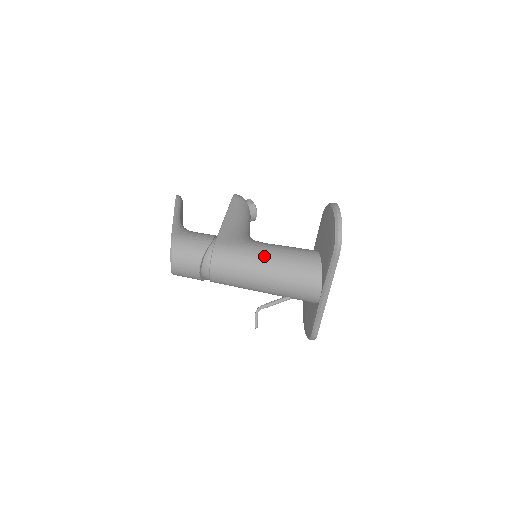
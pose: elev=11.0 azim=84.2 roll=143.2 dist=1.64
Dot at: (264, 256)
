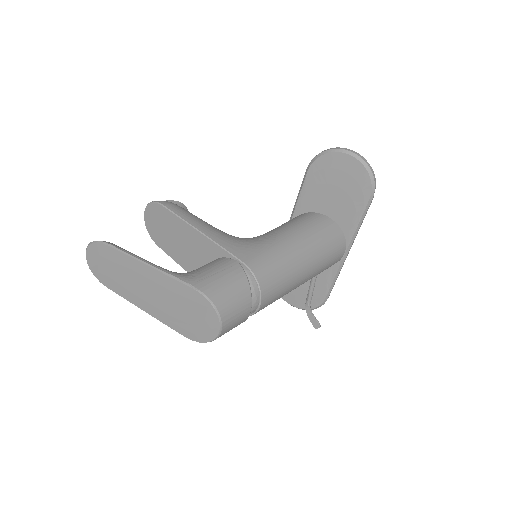
Dot at: (295, 245)
